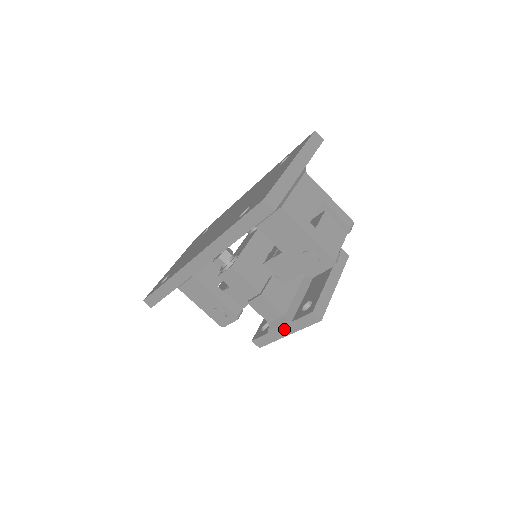
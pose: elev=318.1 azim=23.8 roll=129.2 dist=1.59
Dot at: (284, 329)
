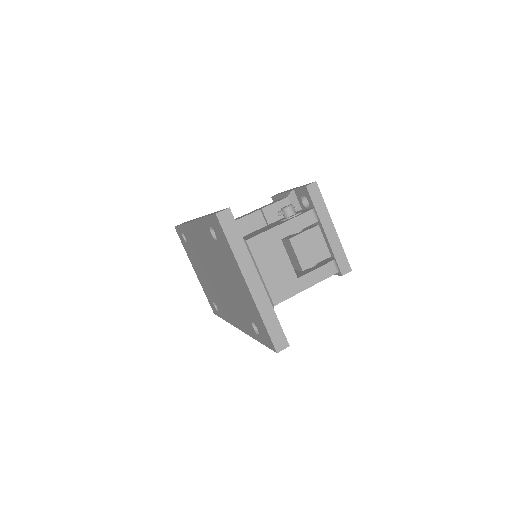
Dot at: occluded
